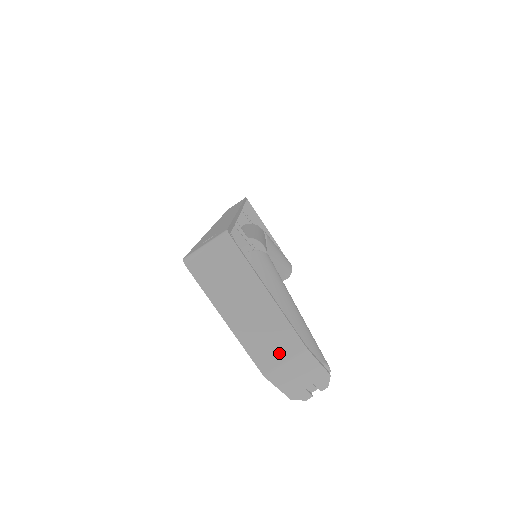
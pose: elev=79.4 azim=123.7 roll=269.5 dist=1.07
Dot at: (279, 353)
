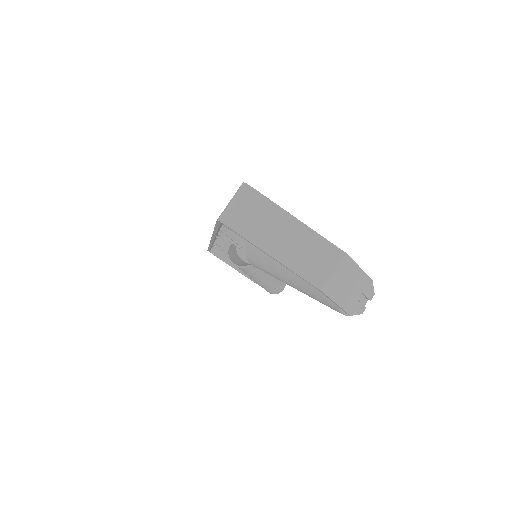
Dot at: (326, 266)
